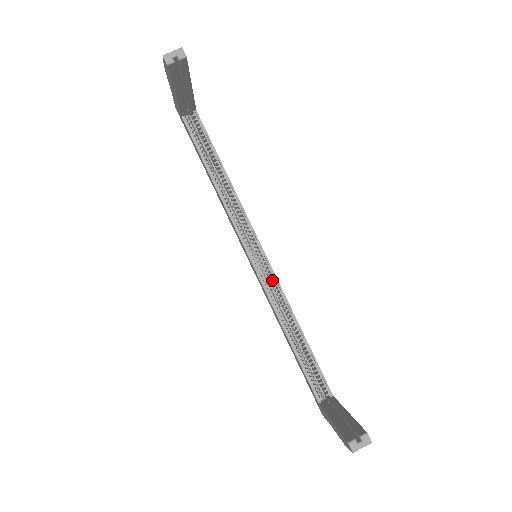
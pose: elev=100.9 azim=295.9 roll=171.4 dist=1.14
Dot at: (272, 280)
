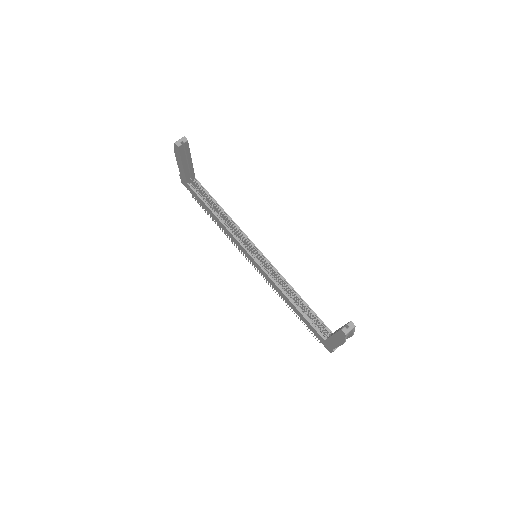
Dot at: occluded
